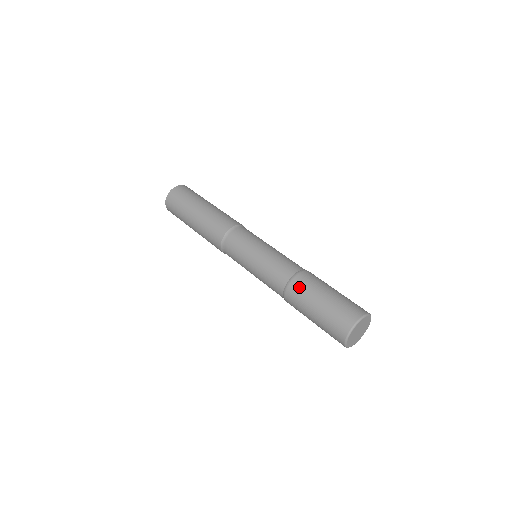
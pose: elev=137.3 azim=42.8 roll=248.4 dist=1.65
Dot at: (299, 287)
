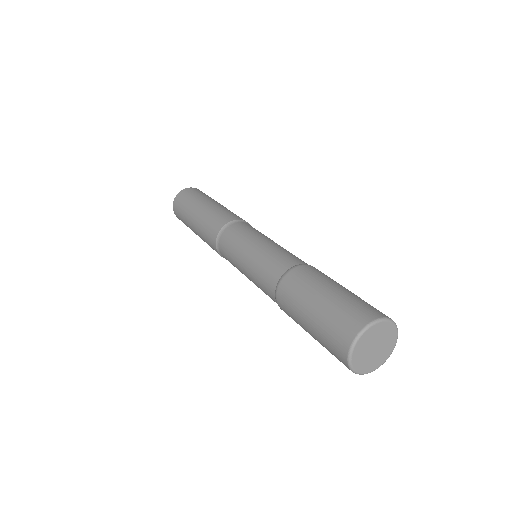
Dot at: (314, 270)
